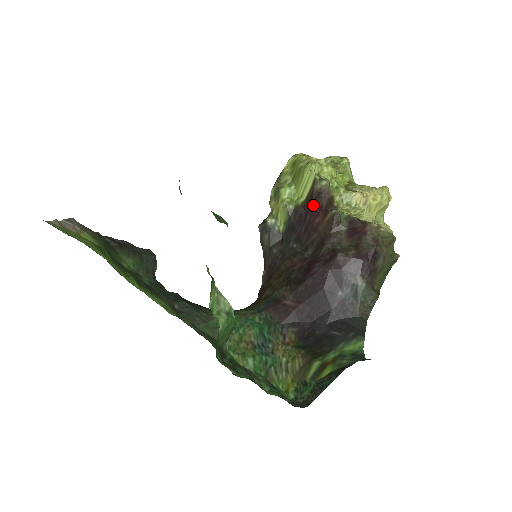
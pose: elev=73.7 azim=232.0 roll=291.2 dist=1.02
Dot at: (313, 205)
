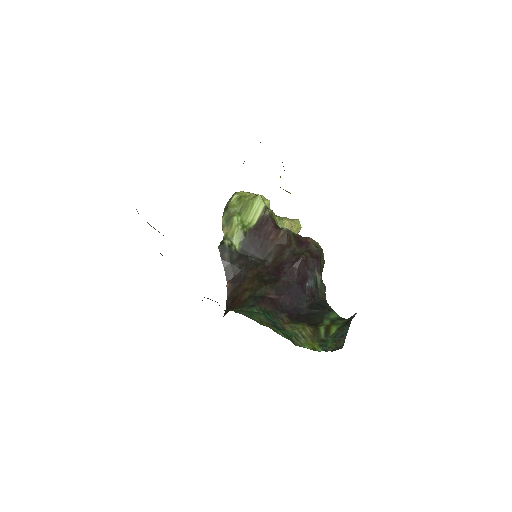
Dot at: (265, 227)
